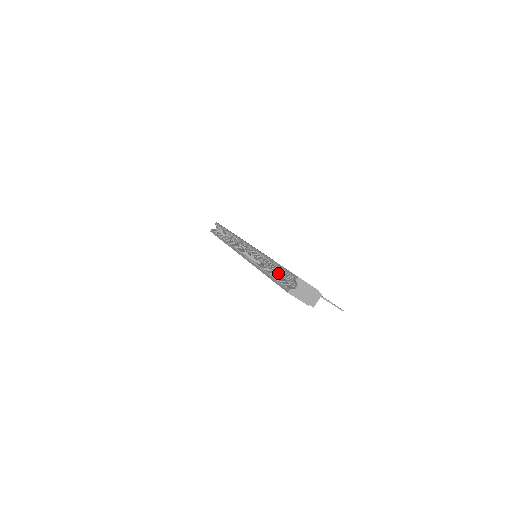
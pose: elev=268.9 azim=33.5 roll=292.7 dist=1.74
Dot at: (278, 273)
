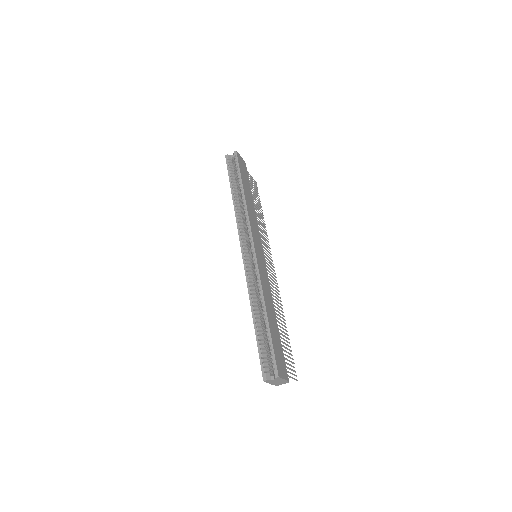
Dot at: occluded
